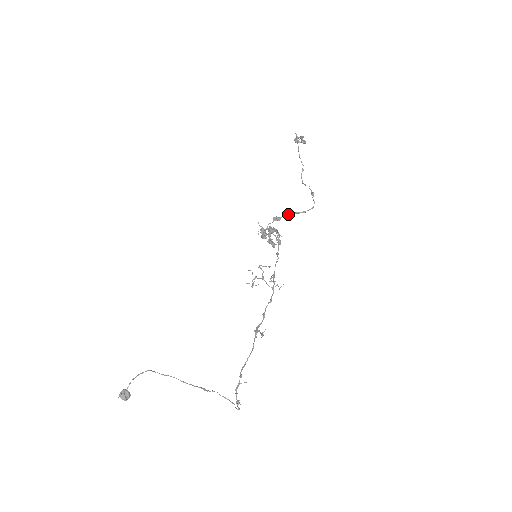
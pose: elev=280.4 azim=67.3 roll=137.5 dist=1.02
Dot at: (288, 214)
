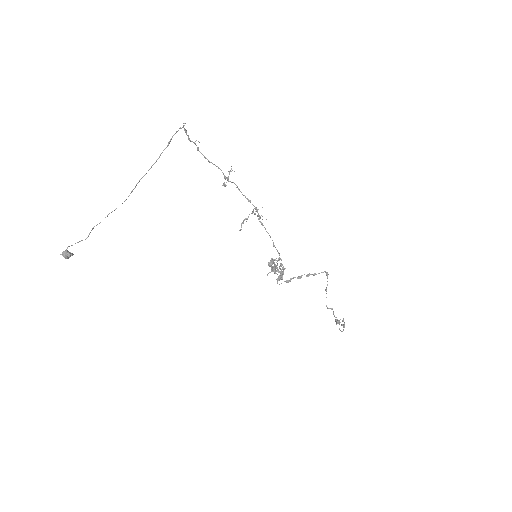
Dot at: (300, 276)
